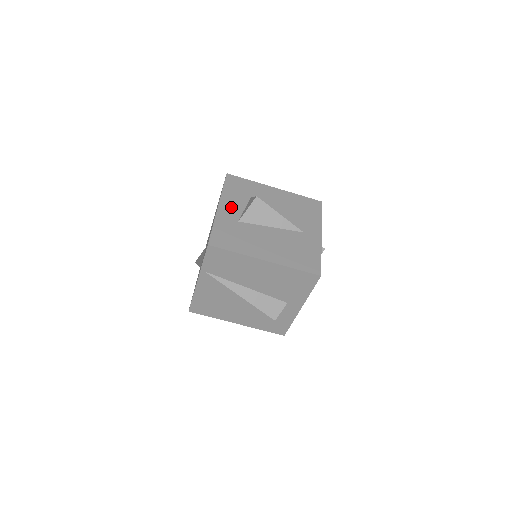
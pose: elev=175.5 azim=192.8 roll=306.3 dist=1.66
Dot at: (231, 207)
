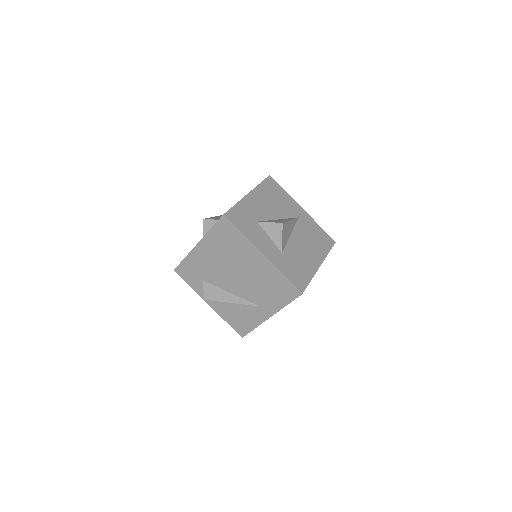
Dot at: (266, 246)
